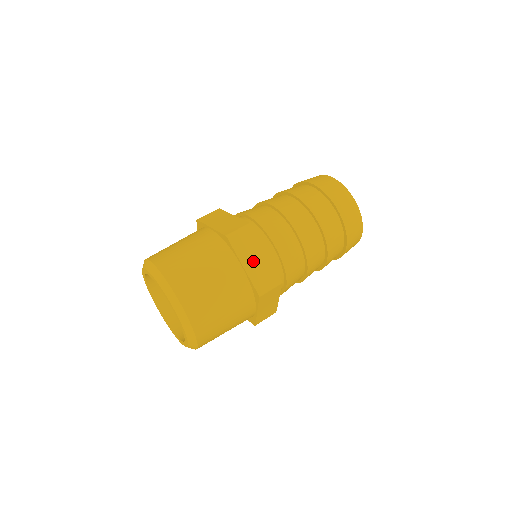
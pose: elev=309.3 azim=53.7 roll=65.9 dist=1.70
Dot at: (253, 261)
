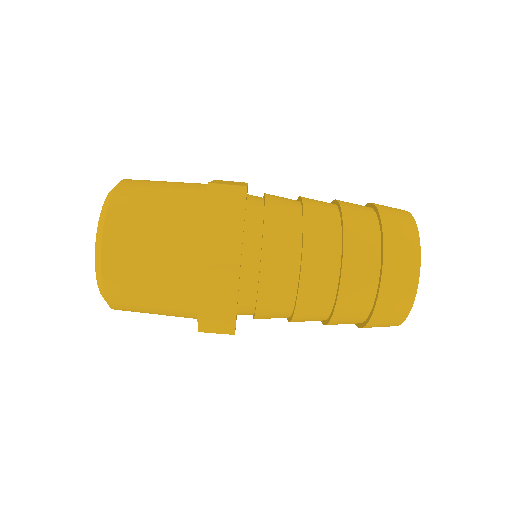
Dot at: occluded
